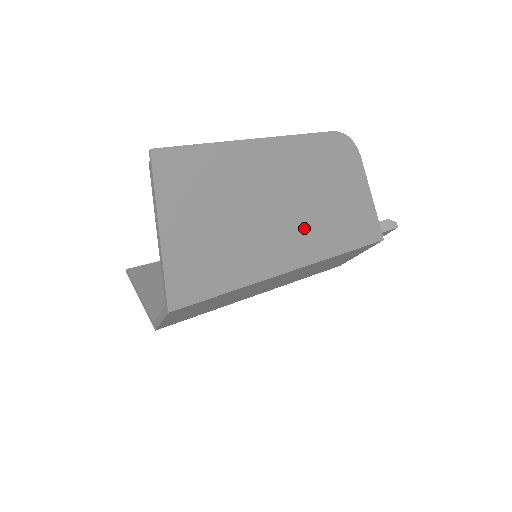
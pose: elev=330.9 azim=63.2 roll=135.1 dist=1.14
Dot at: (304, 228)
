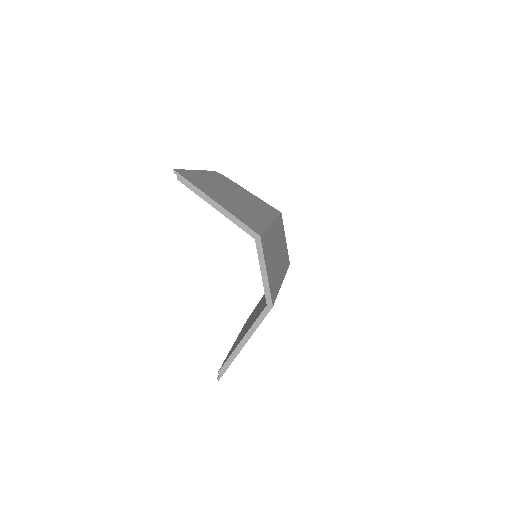
Dot at: (252, 205)
